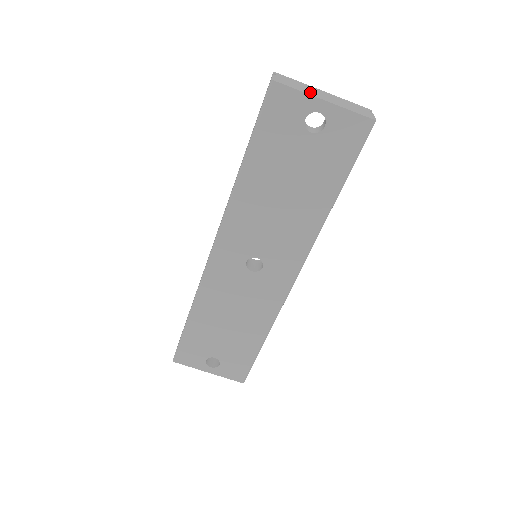
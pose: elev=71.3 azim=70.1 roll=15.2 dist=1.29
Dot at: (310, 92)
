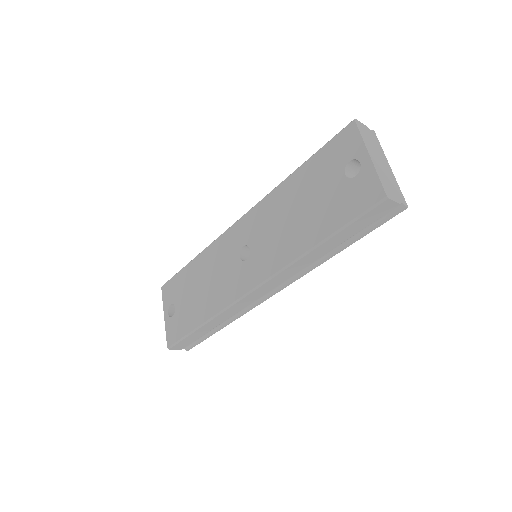
Dot at: (371, 148)
